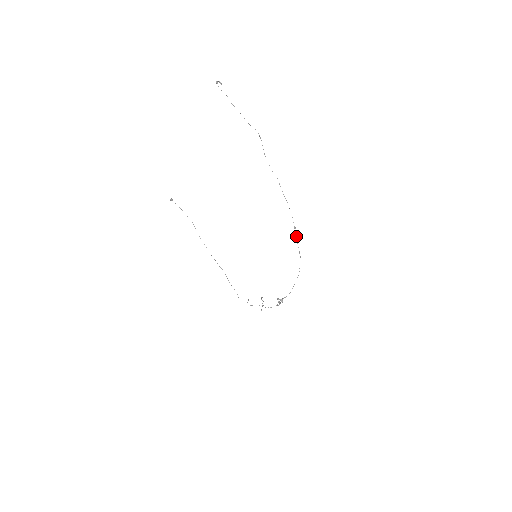
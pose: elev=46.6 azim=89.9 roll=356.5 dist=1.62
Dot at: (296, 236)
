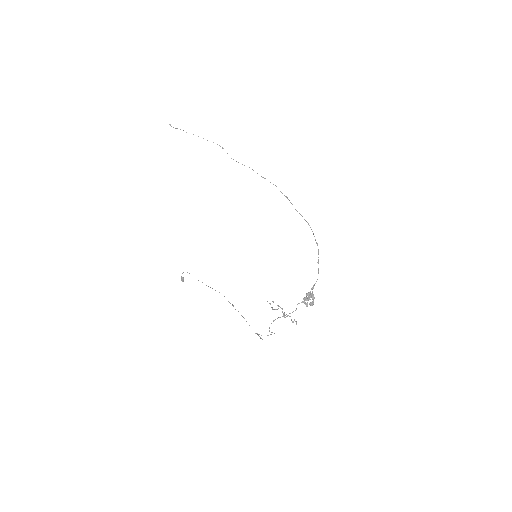
Dot at: occluded
